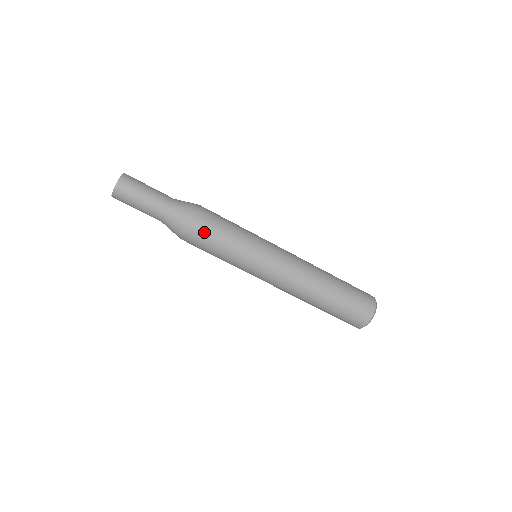
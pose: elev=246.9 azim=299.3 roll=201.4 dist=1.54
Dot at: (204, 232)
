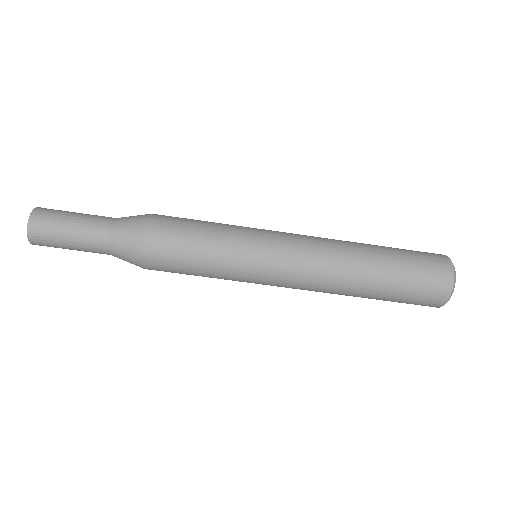
Dot at: (166, 262)
